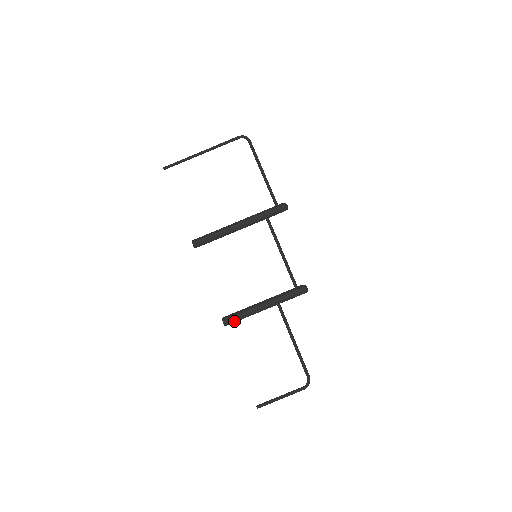
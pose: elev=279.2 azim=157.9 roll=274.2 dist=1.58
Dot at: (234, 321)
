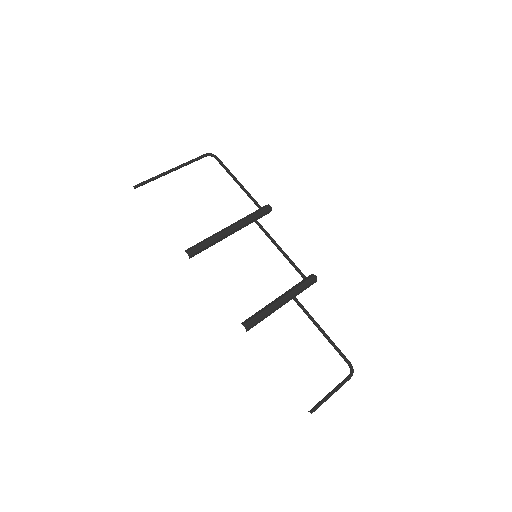
Dot at: (255, 323)
